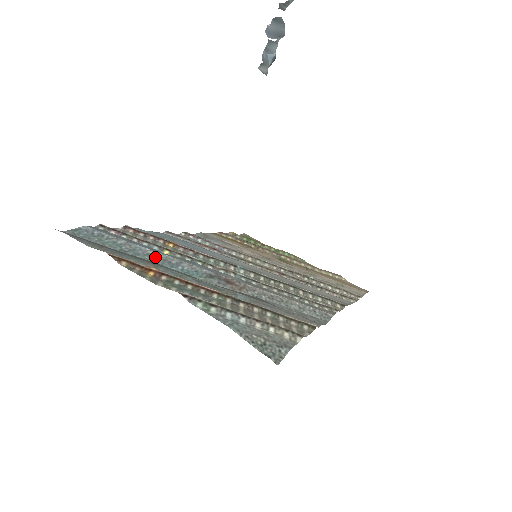
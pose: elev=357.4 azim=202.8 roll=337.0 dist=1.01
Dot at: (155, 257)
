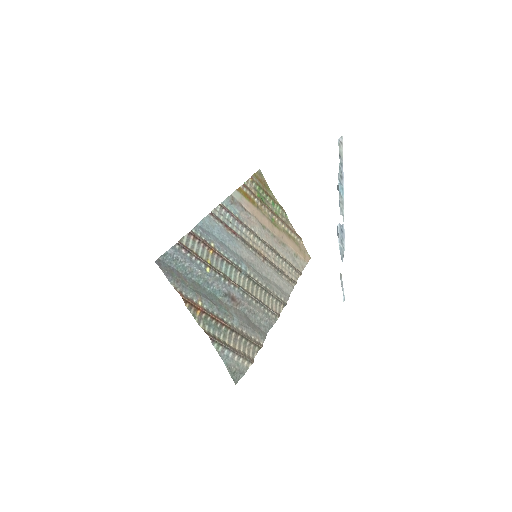
Dot at: (201, 279)
